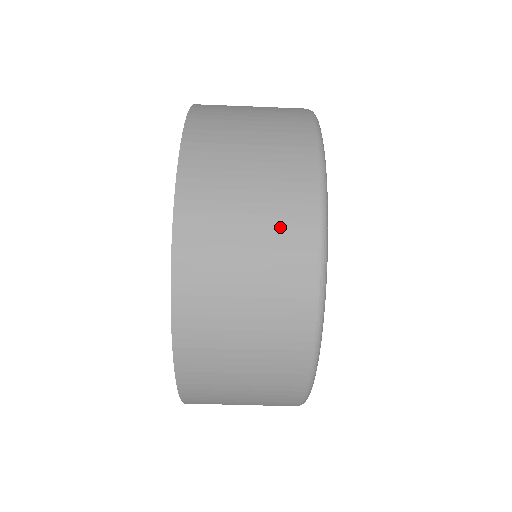
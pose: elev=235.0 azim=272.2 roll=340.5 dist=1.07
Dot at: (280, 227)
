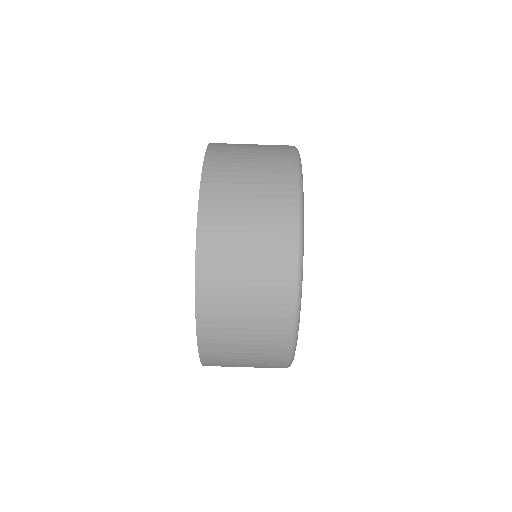
Dot at: (271, 157)
